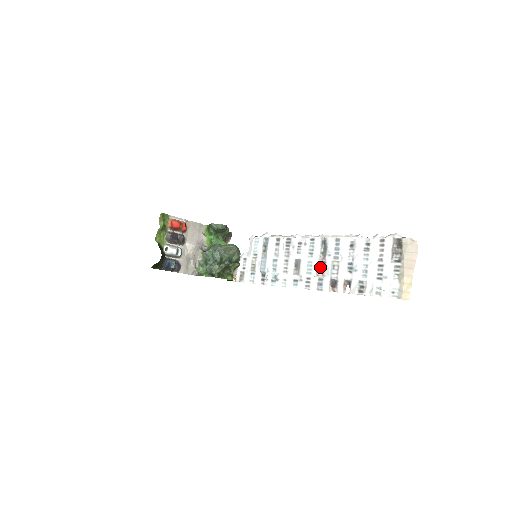
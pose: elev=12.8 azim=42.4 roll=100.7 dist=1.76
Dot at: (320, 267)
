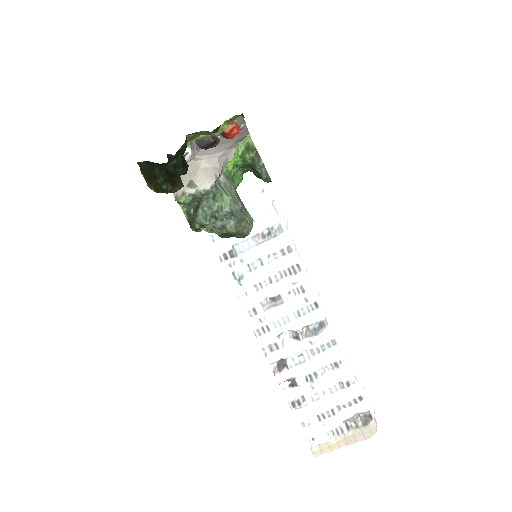
Dot at: (290, 333)
